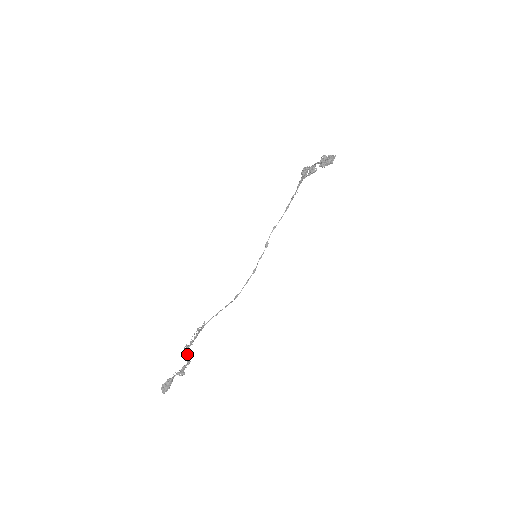
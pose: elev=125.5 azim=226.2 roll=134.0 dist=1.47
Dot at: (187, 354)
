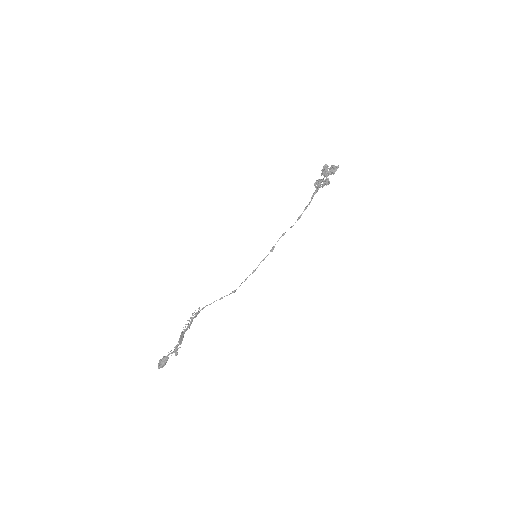
Dot at: (182, 336)
